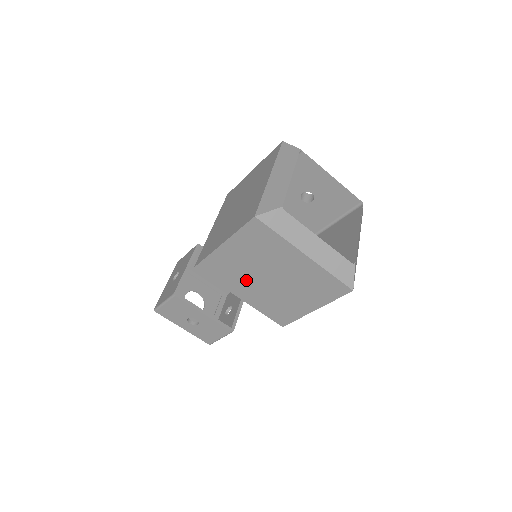
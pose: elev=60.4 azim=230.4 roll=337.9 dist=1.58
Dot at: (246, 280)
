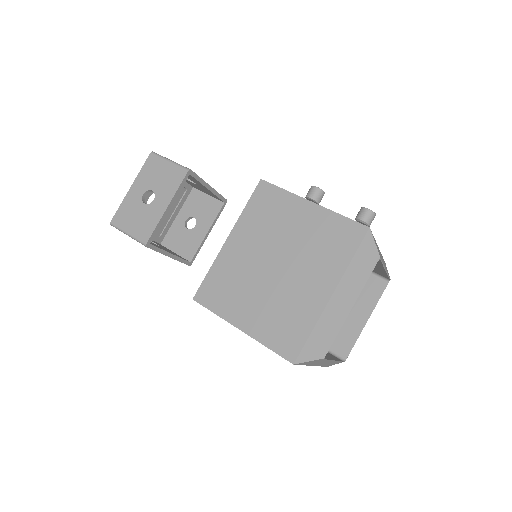
Dot at: occluded
